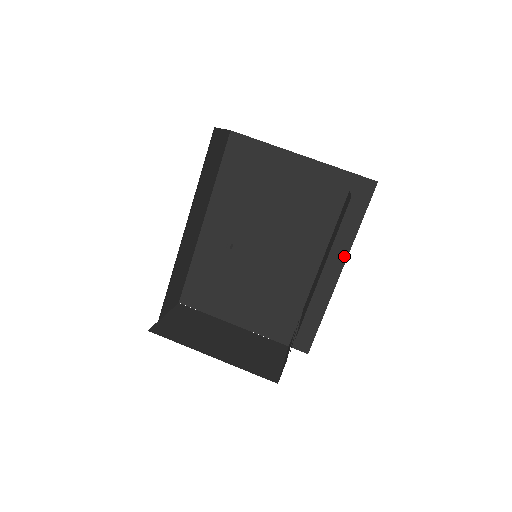
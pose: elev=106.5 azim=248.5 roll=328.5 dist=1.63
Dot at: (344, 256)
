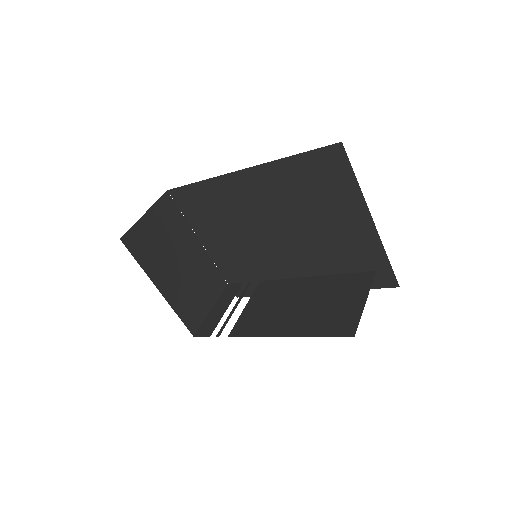
Dot at: occluded
